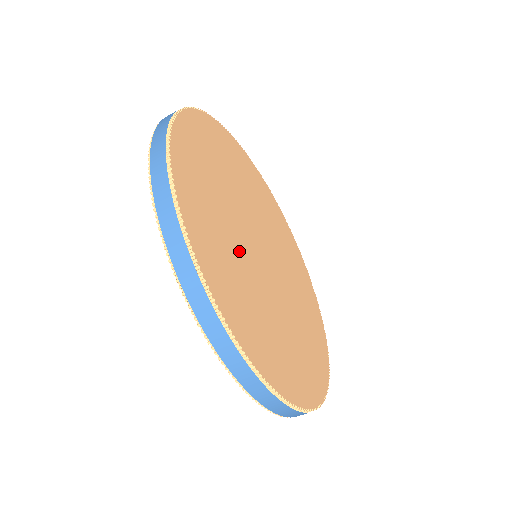
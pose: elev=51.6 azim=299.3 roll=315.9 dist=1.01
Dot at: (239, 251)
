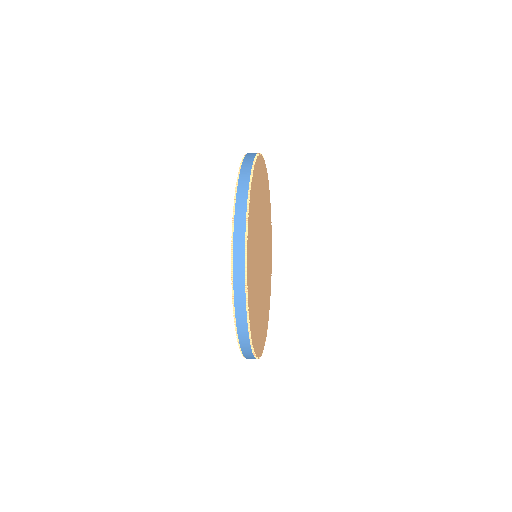
Dot at: (261, 301)
